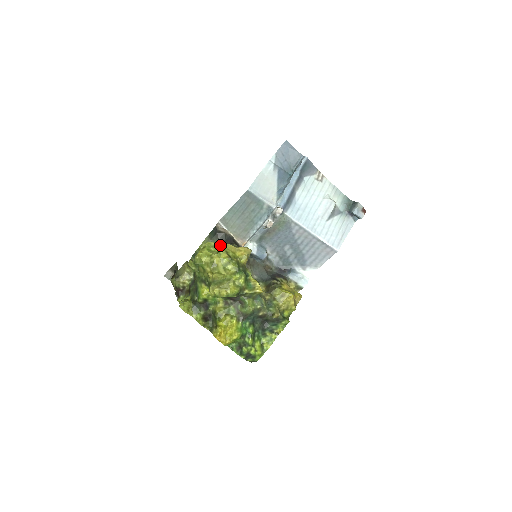
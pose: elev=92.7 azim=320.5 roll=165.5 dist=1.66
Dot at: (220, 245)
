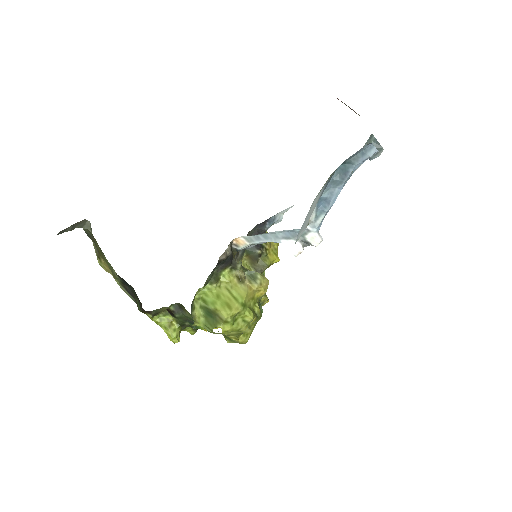
Dot at: (243, 307)
